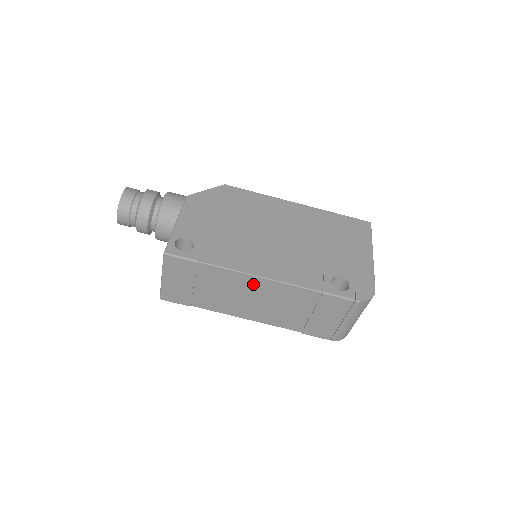
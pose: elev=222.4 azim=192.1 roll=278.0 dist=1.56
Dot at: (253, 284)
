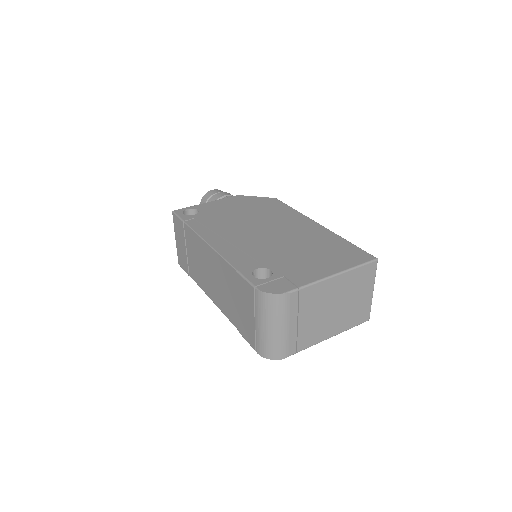
Dot at: (207, 252)
